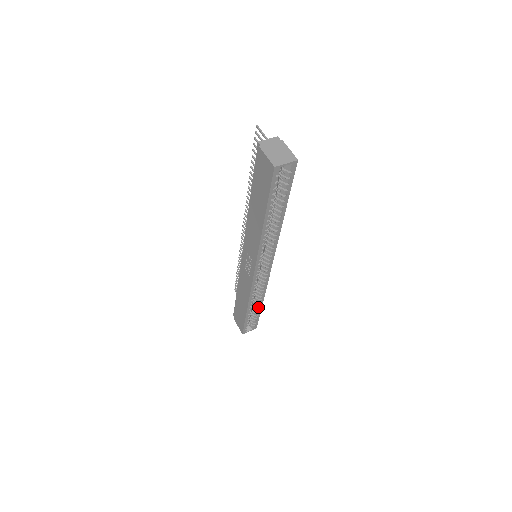
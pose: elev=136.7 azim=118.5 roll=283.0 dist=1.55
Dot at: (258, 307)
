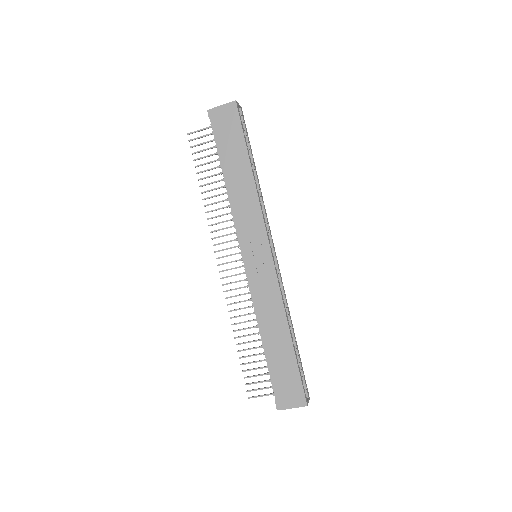
Dot at: (294, 339)
